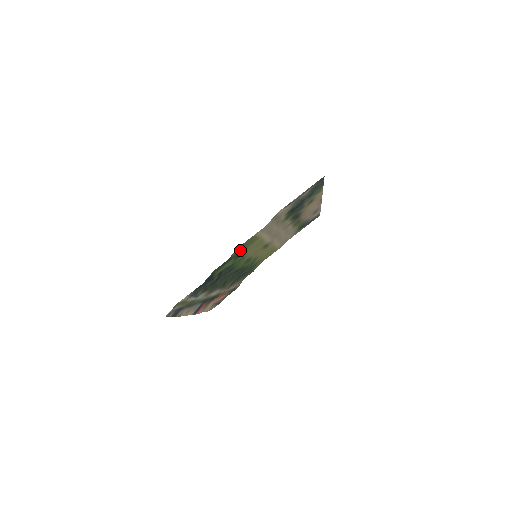
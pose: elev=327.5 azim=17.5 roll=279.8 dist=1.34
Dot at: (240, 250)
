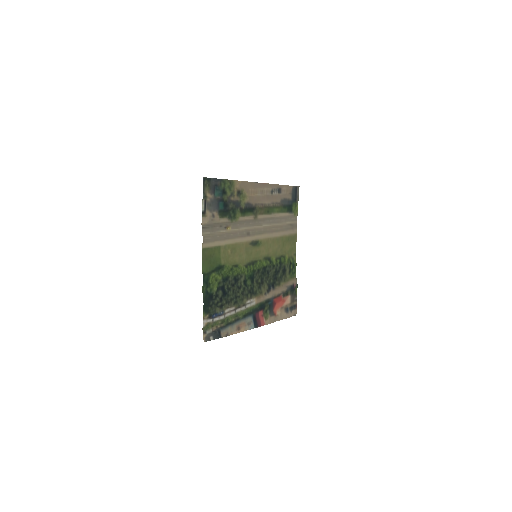
Dot at: (212, 265)
